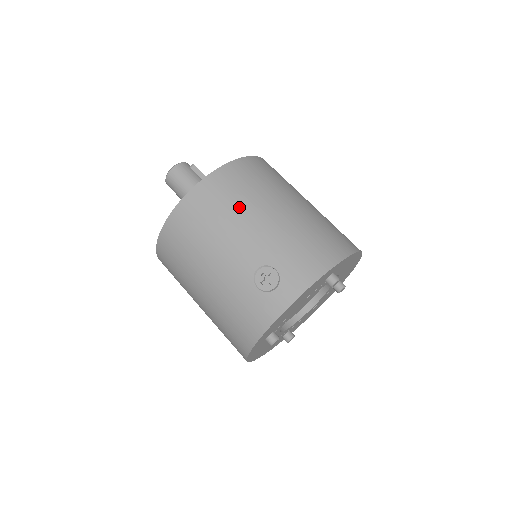
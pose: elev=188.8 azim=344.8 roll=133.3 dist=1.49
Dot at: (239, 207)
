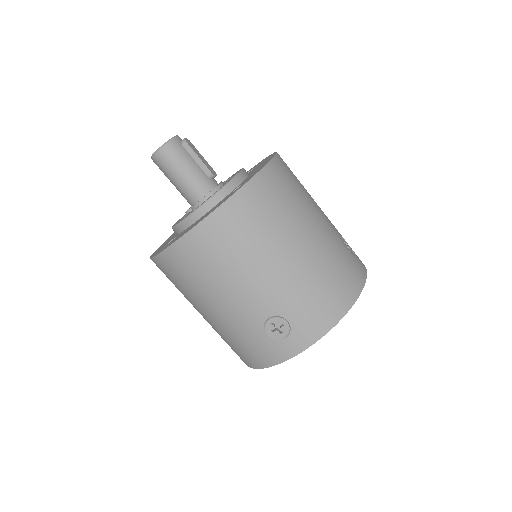
Dot at: (252, 251)
